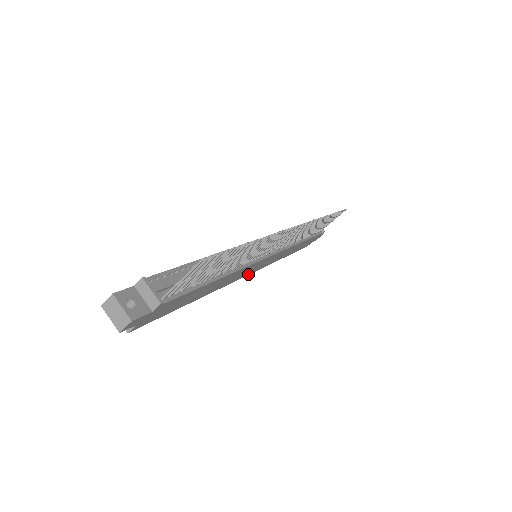
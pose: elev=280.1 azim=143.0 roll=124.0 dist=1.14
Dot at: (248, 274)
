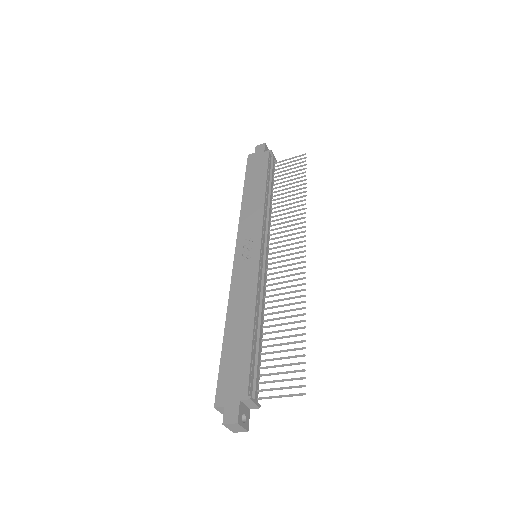
Dot at: occluded
